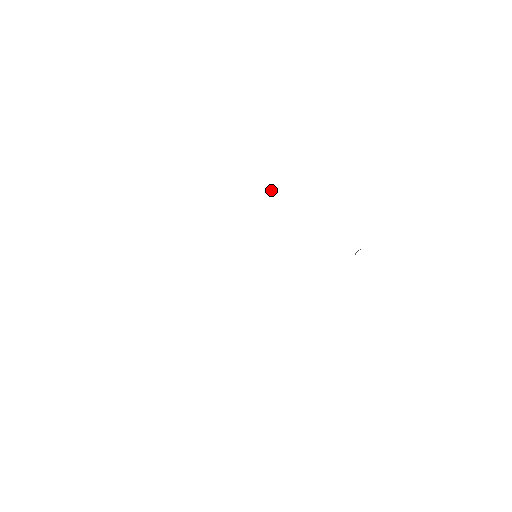
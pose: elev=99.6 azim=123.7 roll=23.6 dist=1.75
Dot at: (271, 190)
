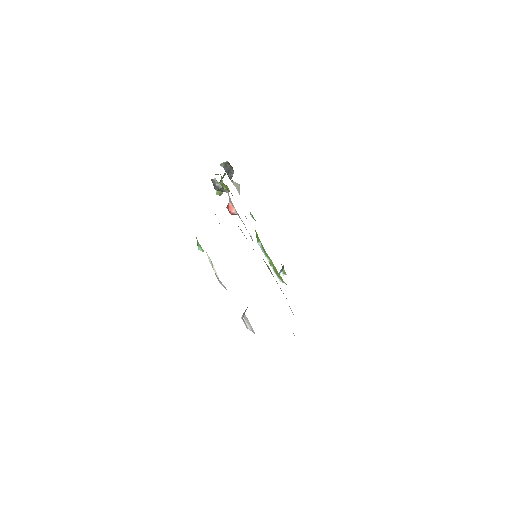
Dot at: (218, 192)
